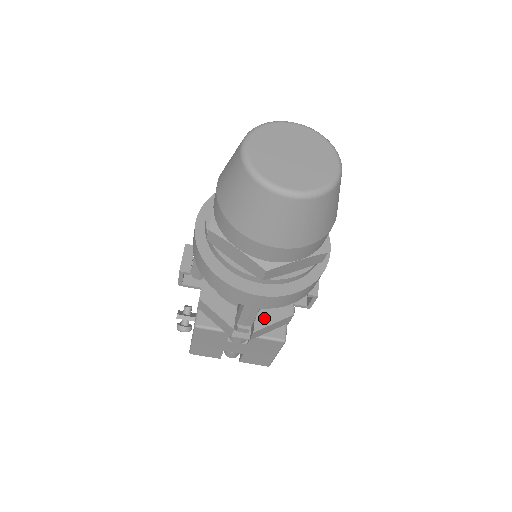
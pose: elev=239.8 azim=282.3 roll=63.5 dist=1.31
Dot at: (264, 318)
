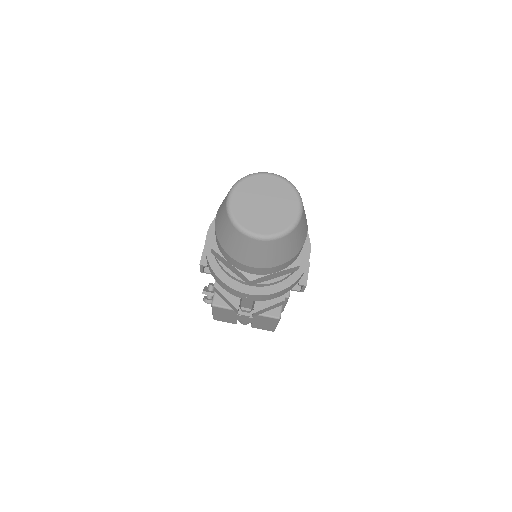
Dot at: (262, 302)
